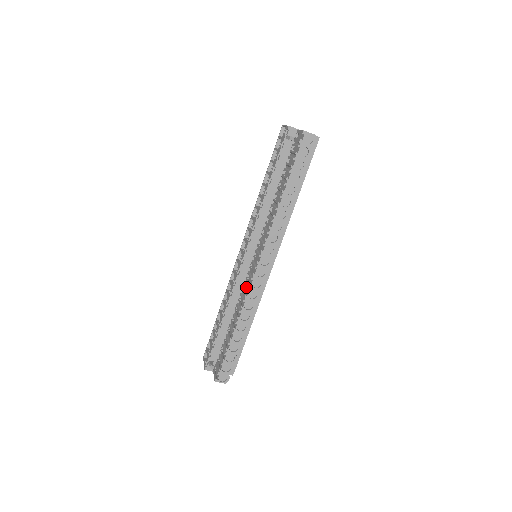
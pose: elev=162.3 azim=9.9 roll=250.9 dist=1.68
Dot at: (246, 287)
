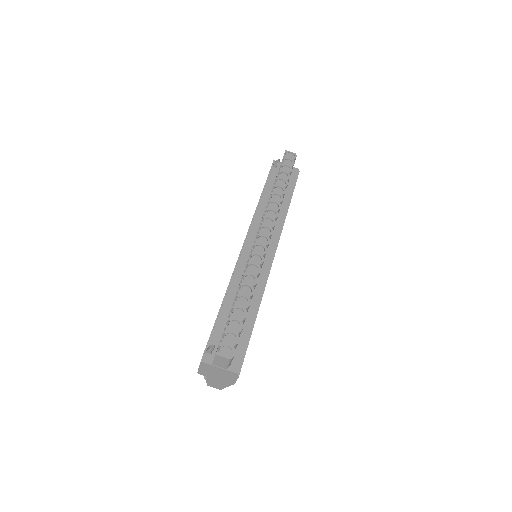
Dot at: (249, 256)
